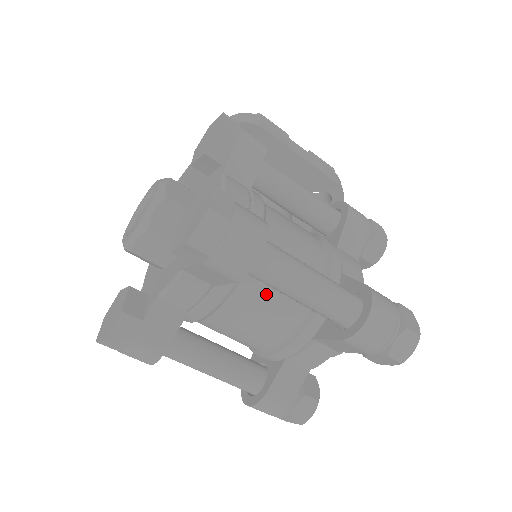
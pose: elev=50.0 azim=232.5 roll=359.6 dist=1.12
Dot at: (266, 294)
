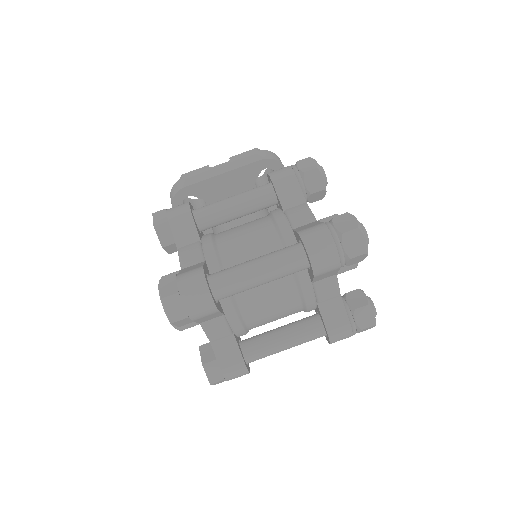
Dot at: (256, 290)
